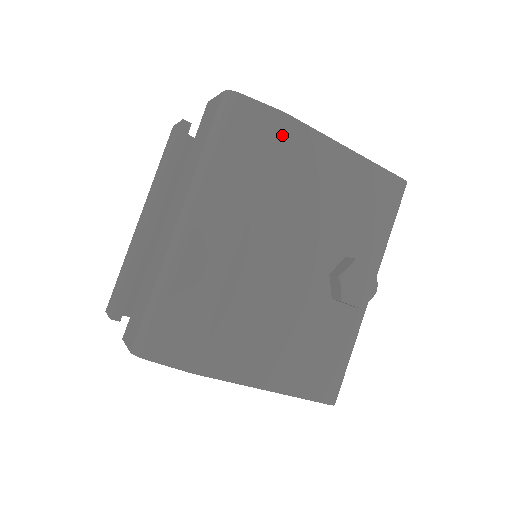
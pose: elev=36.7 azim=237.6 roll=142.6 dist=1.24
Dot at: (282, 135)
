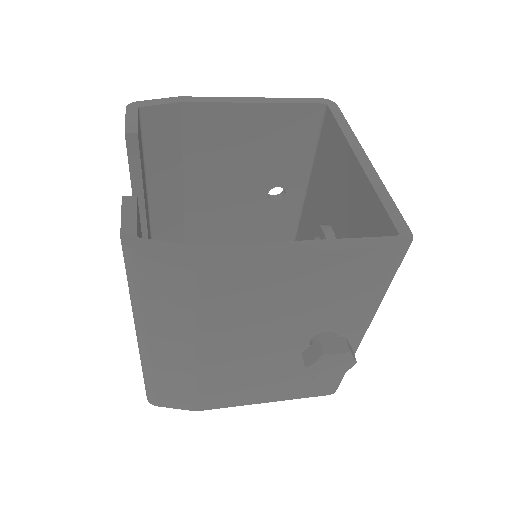
Dot at: (205, 276)
